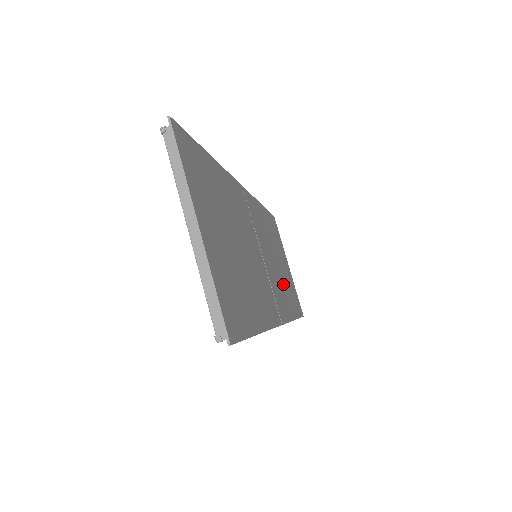
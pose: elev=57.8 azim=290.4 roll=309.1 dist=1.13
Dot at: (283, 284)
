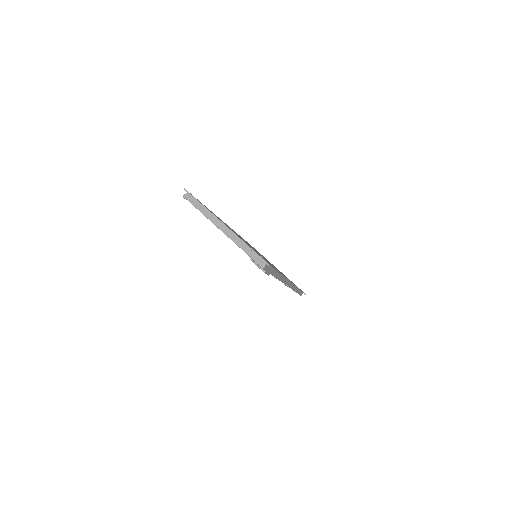
Dot at: occluded
